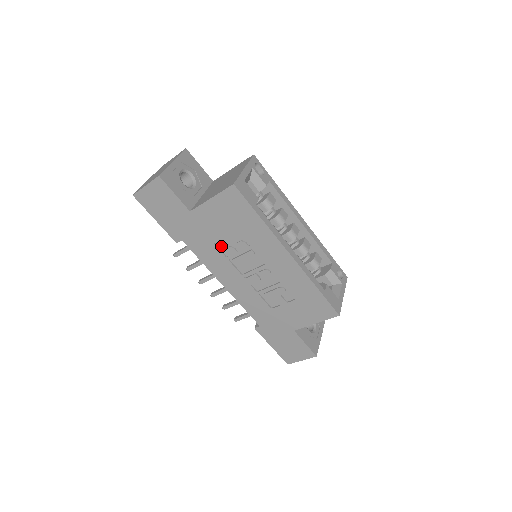
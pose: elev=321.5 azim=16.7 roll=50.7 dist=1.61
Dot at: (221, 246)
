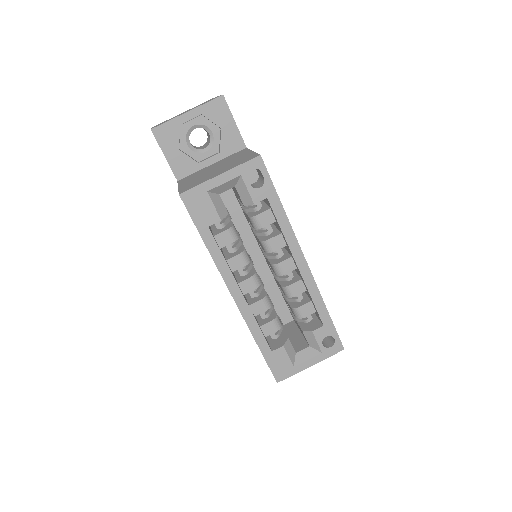
Dot at: occluded
